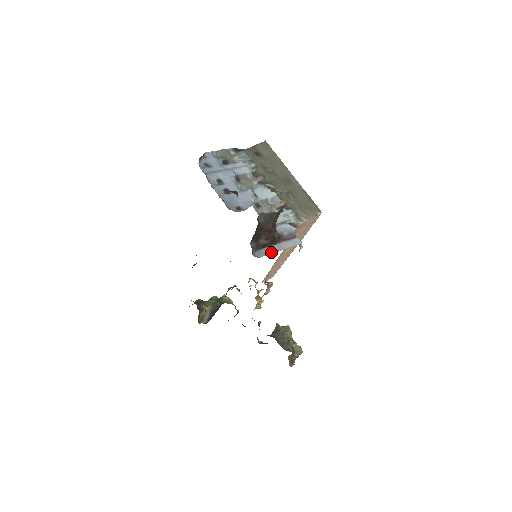
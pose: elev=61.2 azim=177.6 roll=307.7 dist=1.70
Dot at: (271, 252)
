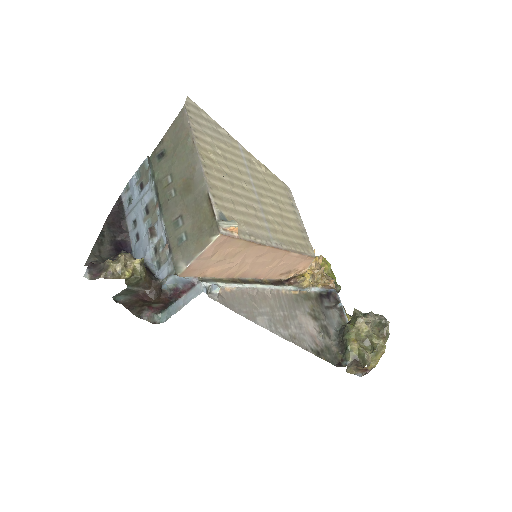
Dot at: (173, 312)
